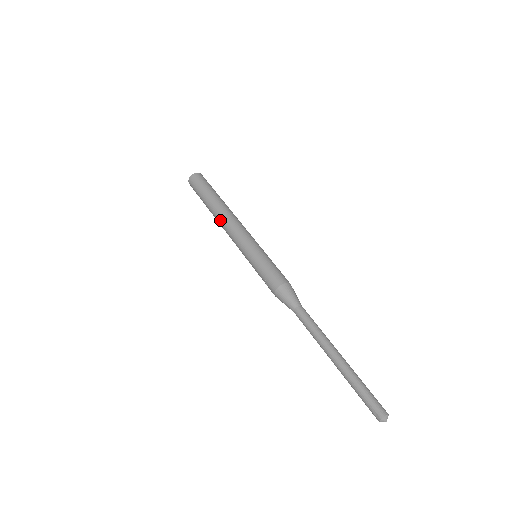
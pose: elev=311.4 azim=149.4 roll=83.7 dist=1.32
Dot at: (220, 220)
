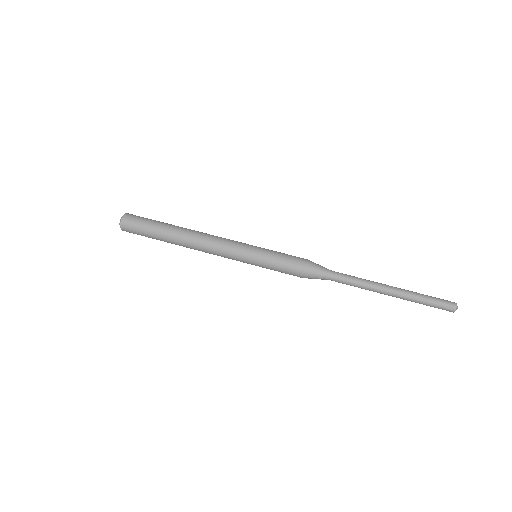
Dot at: (195, 243)
